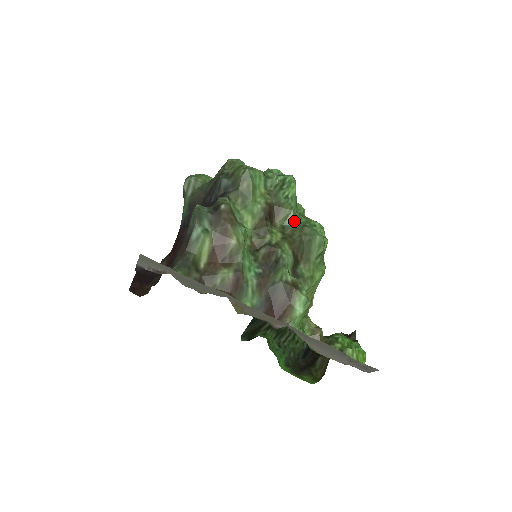
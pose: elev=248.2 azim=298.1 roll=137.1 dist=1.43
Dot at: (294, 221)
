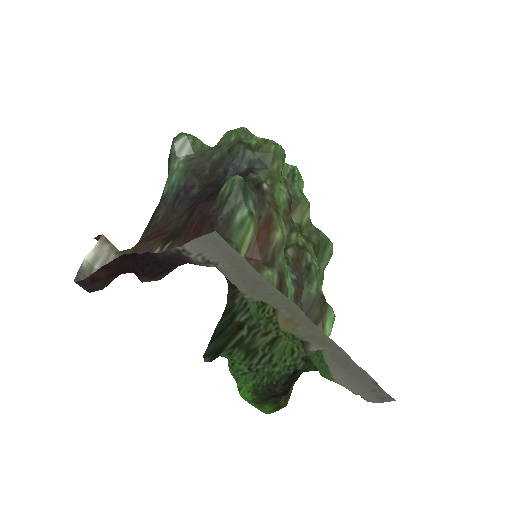
Dot at: (310, 222)
